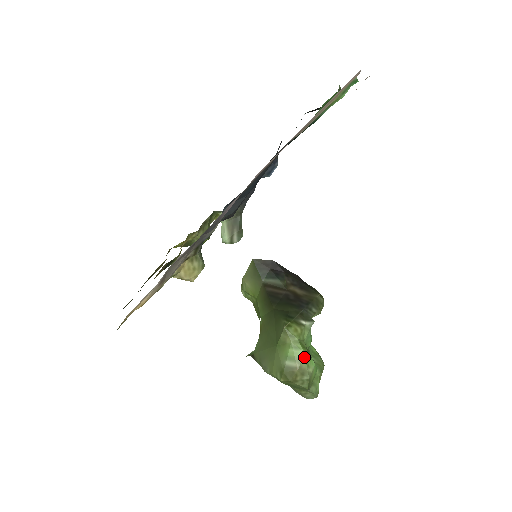
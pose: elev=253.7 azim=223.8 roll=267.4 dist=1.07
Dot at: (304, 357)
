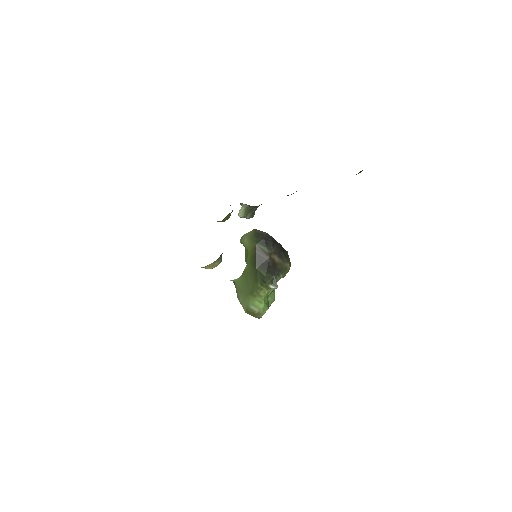
Dot at: (263, 308)
